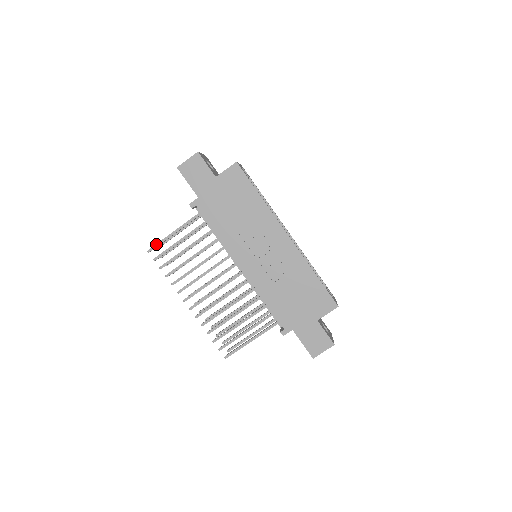
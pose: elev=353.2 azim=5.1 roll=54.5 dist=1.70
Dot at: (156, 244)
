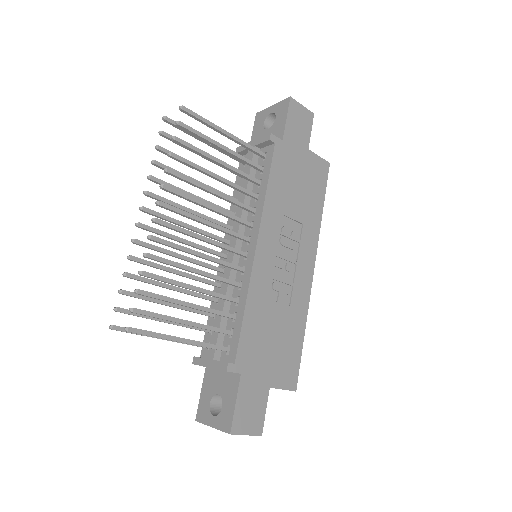
Dot at: occluded
